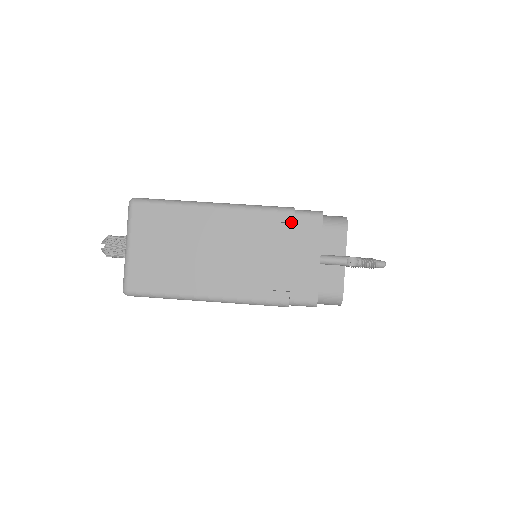
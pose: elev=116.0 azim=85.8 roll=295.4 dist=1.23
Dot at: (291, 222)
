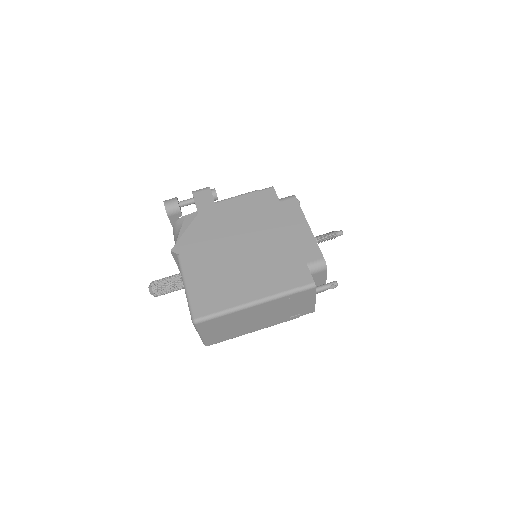
Dot at: (297, 296)
